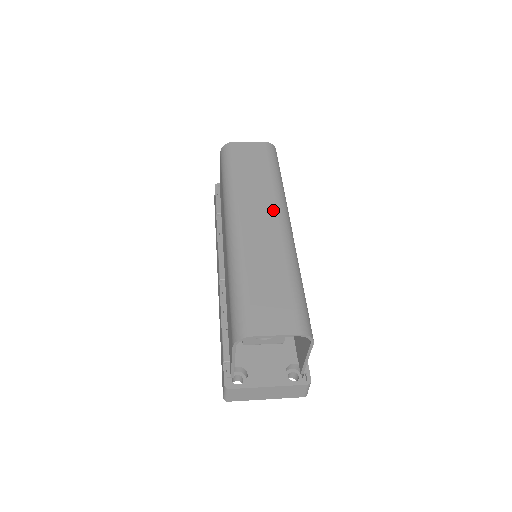
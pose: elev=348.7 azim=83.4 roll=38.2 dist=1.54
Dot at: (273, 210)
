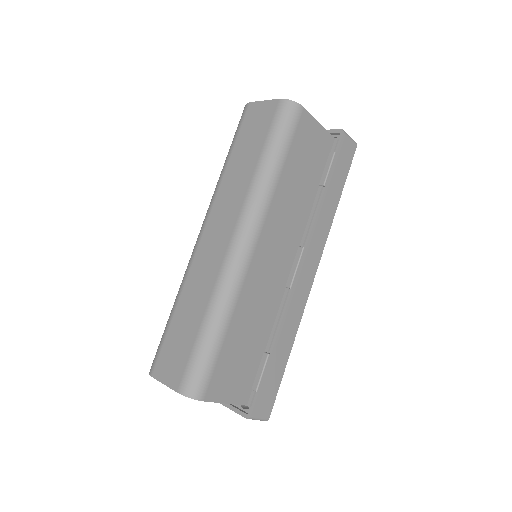
Dot at: (233, 223)
